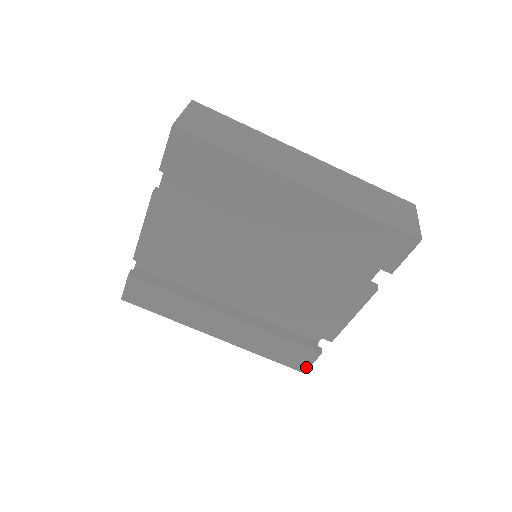
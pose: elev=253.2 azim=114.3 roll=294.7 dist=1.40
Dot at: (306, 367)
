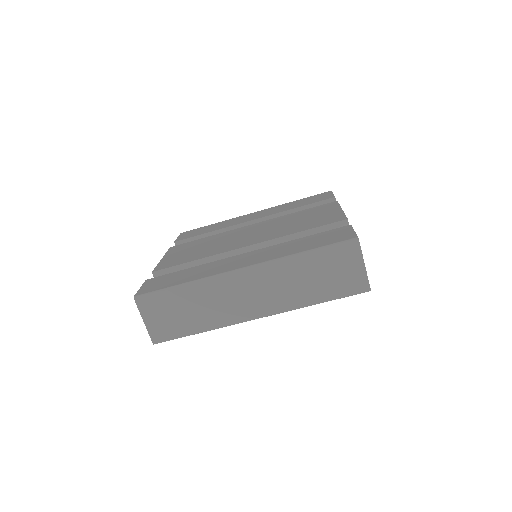
Dot at: occluded
